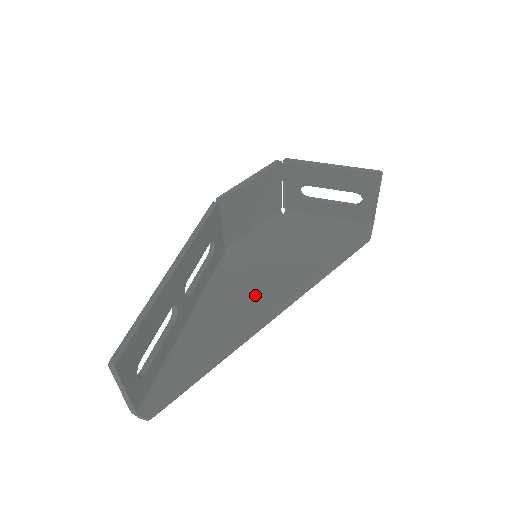
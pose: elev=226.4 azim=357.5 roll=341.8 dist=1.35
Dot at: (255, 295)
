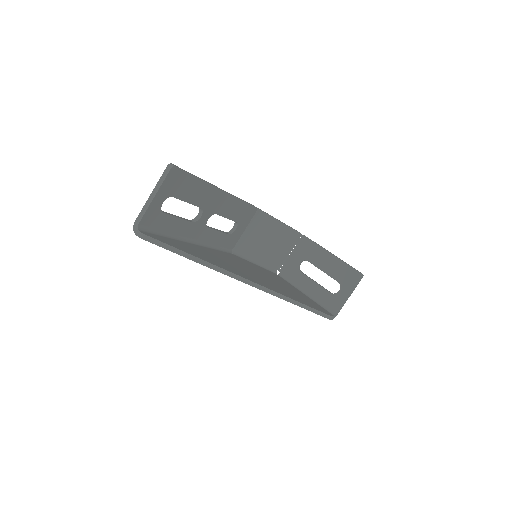
Dot at: (242, 270)
